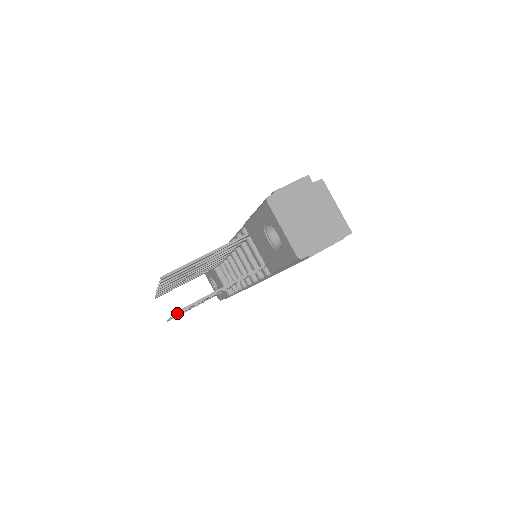
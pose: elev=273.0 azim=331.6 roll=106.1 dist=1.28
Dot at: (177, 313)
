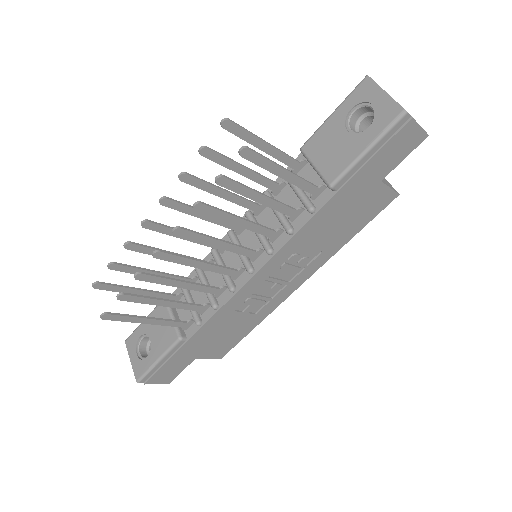
Dot at: (220, 175)
